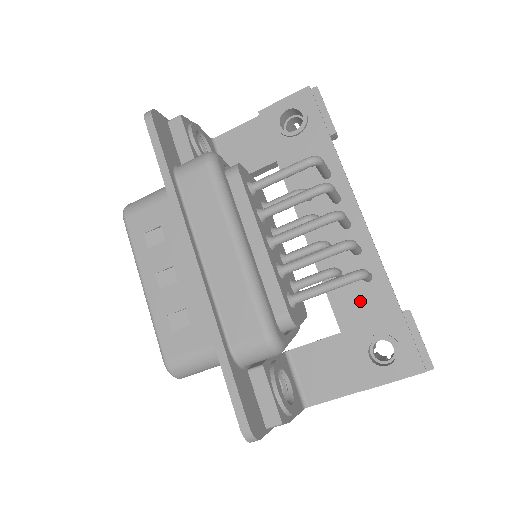
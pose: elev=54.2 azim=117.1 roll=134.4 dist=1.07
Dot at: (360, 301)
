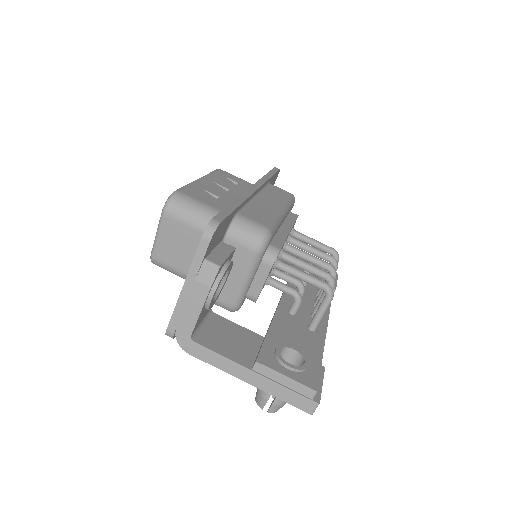
Dot at: (297, 331)
